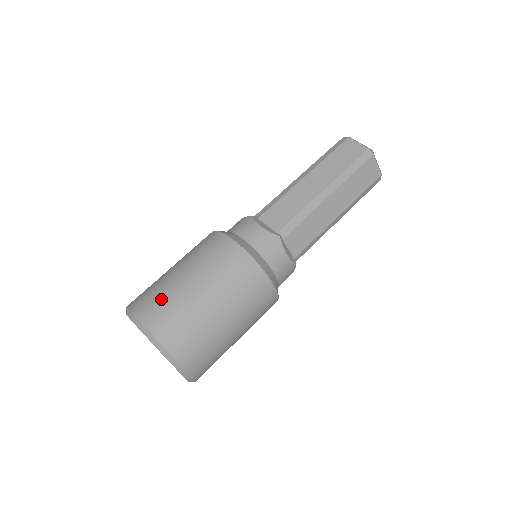
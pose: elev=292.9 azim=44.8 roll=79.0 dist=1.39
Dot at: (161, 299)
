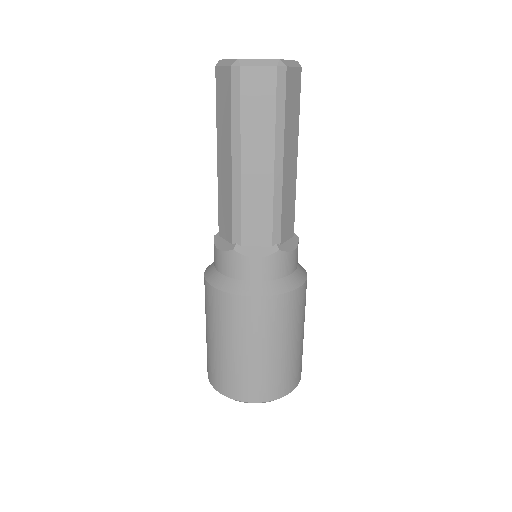
Dot at: (208, 359)
